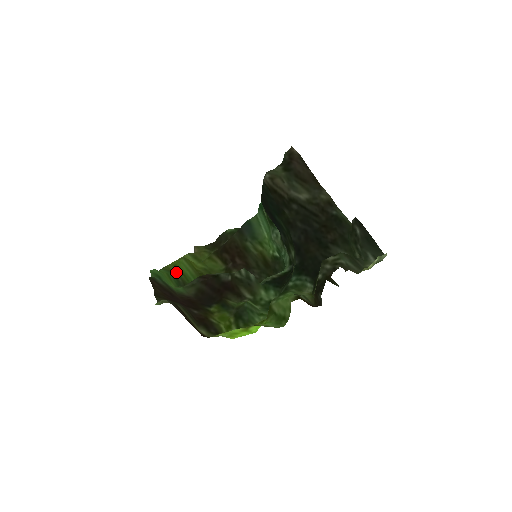
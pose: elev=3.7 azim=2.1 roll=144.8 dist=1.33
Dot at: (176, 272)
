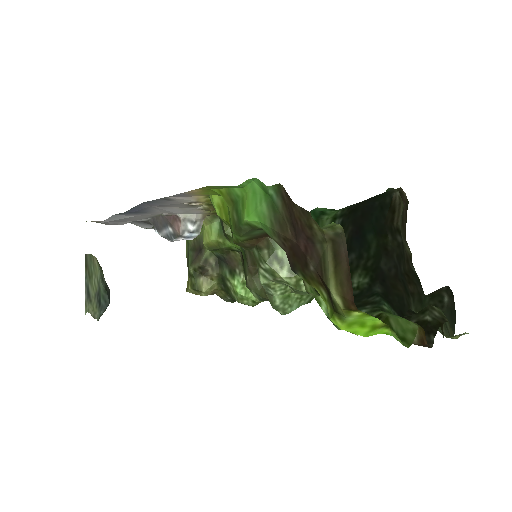
Dot at: (230, 205)
